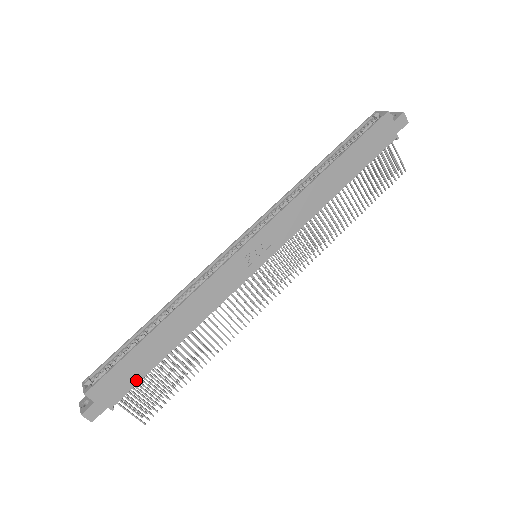
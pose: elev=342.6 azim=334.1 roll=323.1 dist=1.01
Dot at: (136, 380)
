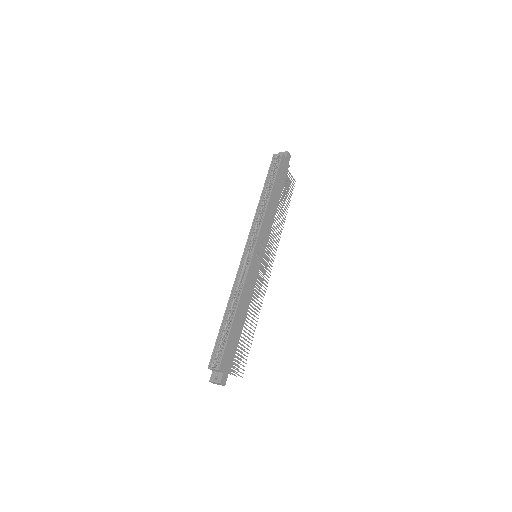
Dot at: (235, 351)
